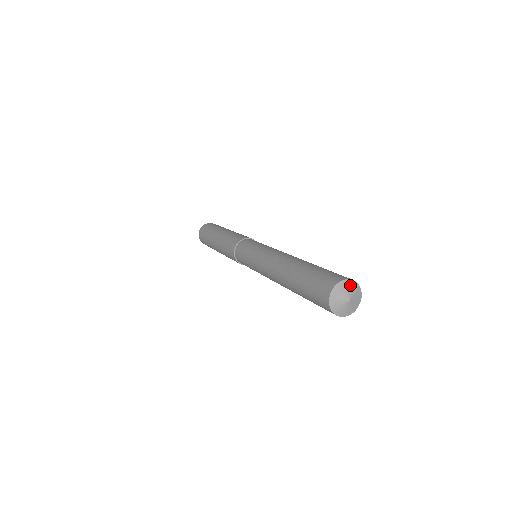
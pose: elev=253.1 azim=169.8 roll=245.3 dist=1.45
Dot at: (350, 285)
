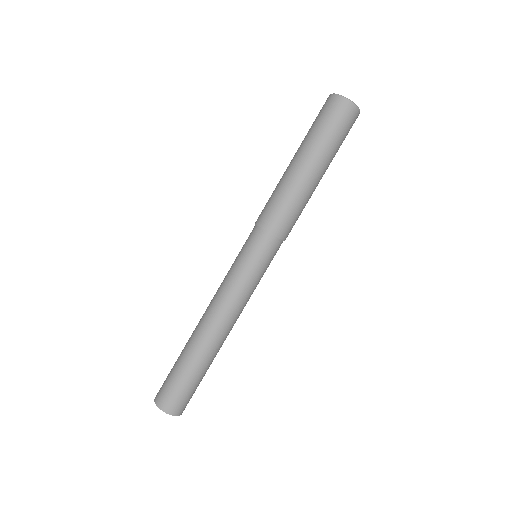
Dot at: (164, 411)
